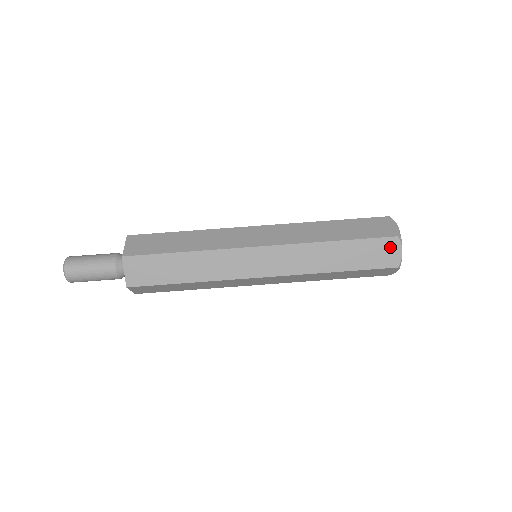
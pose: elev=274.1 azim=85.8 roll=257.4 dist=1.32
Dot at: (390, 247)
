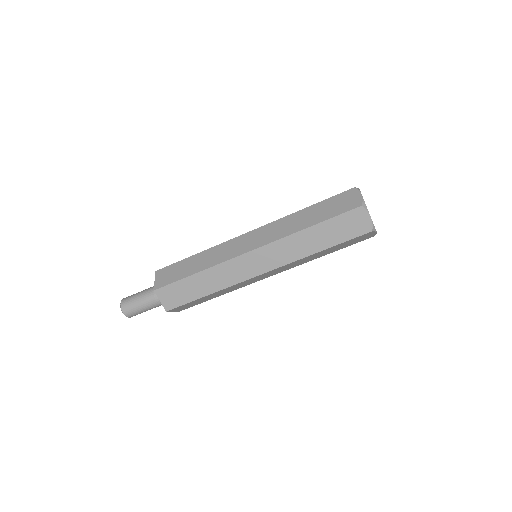
Dot at: (366, 236)
